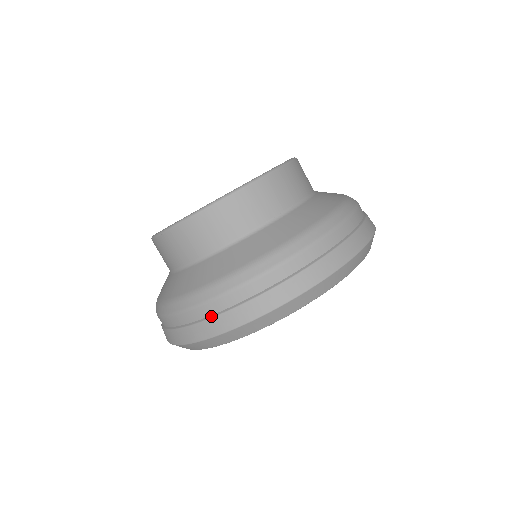
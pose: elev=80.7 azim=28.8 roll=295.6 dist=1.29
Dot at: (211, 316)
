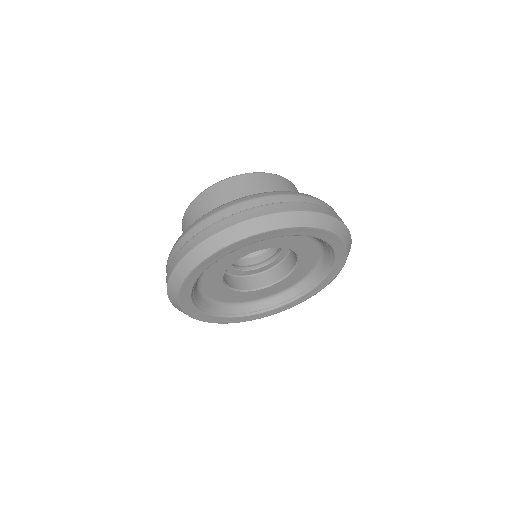
Dot at: (188, 241)
